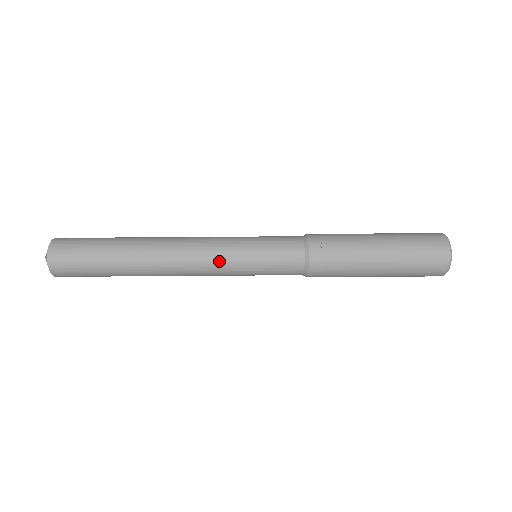
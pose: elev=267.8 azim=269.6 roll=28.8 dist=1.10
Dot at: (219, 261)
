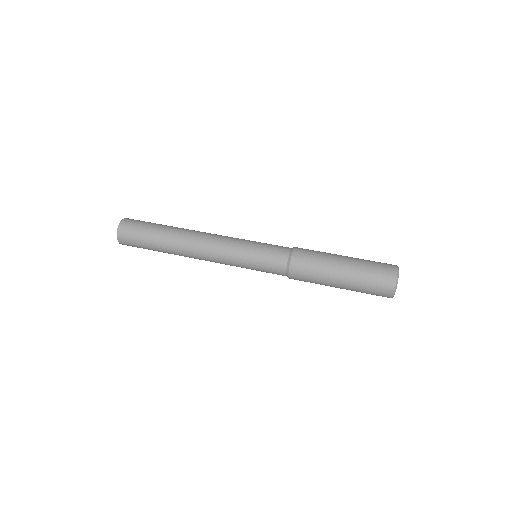
Dot at: (233, 238)
